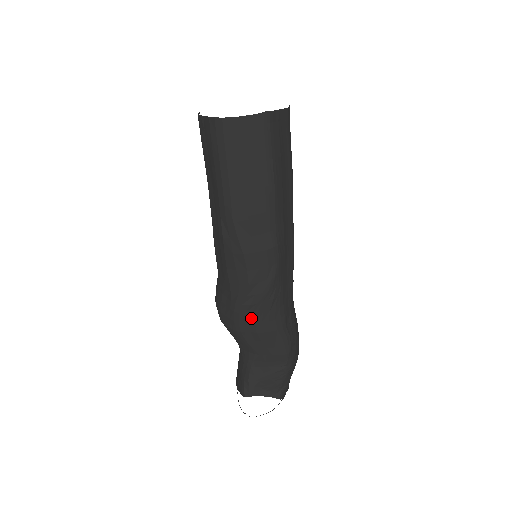
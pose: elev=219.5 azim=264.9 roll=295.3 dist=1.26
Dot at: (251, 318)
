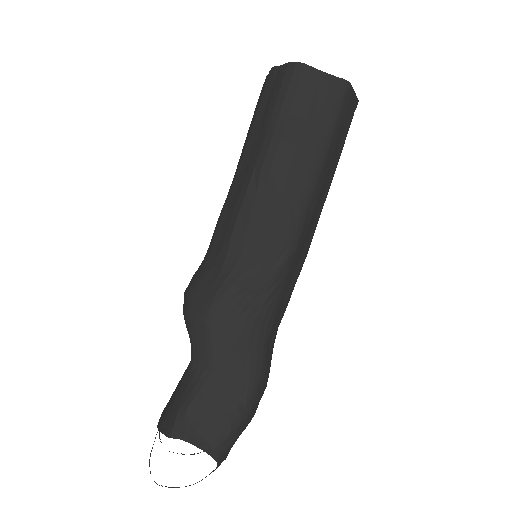
Dot at: (234, 309)
